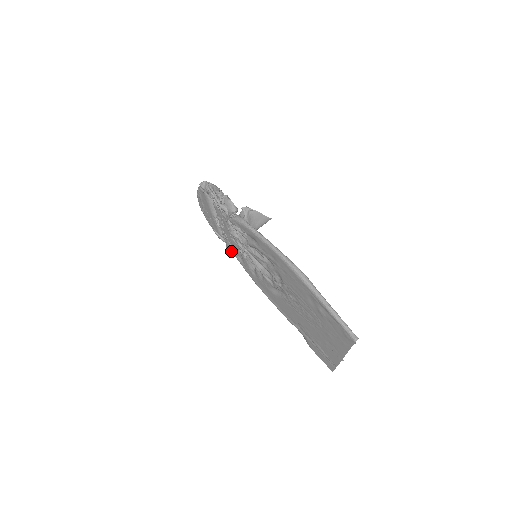
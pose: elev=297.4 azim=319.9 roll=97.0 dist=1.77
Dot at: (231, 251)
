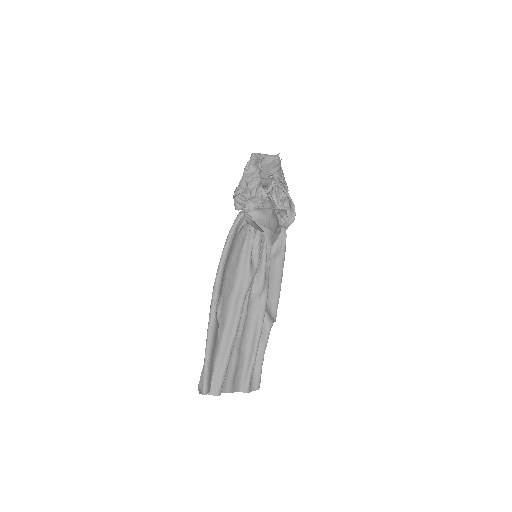
Dot at: occluded
